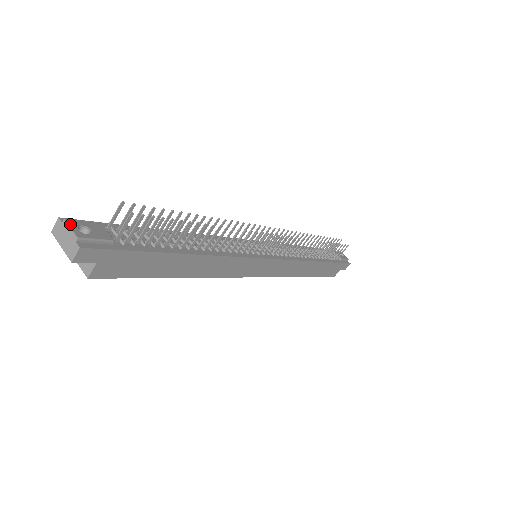
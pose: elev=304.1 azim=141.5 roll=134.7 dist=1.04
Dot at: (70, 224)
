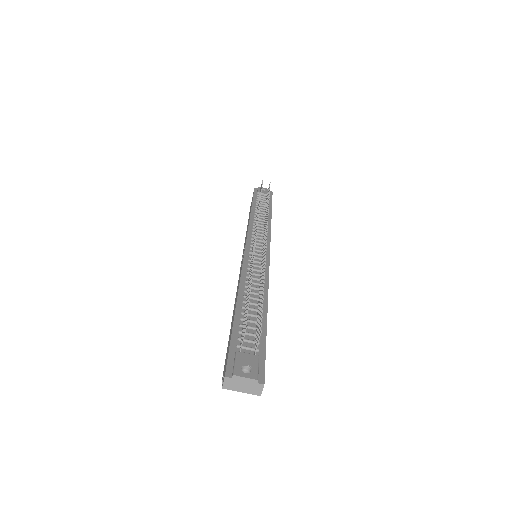
Dot at: (240, 375)
